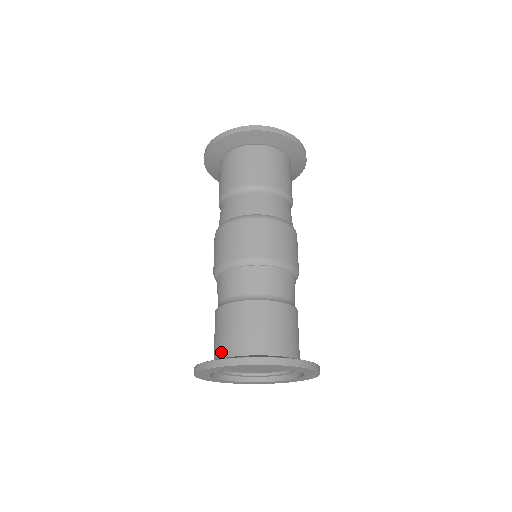
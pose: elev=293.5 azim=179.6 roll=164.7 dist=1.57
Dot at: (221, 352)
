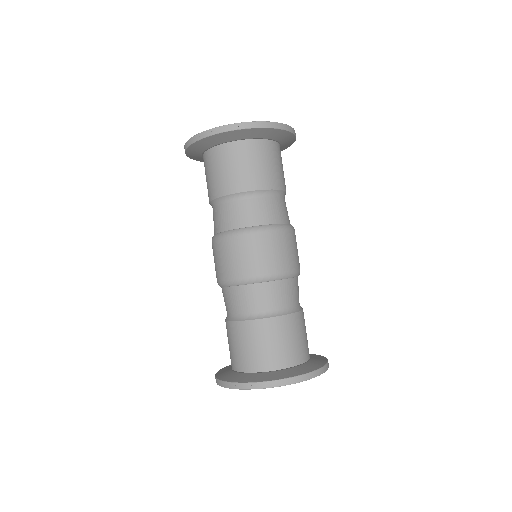
Dot at: (273, 364)
